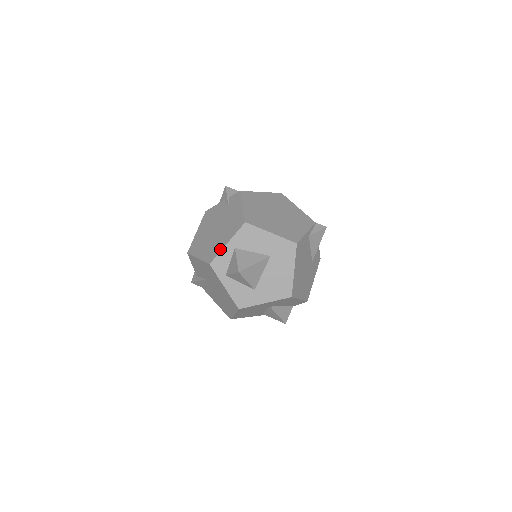
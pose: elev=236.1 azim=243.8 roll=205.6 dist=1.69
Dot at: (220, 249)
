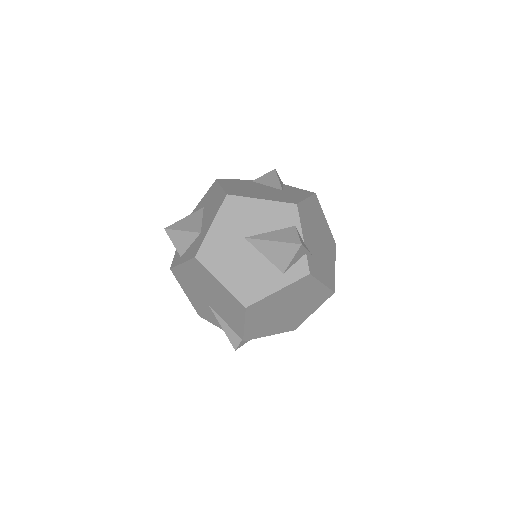
Dot at: occluded
